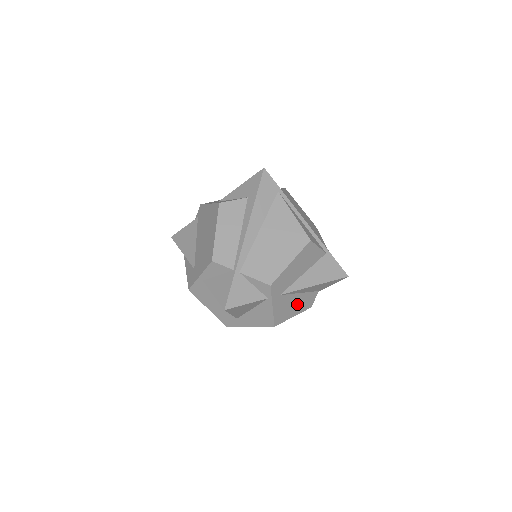
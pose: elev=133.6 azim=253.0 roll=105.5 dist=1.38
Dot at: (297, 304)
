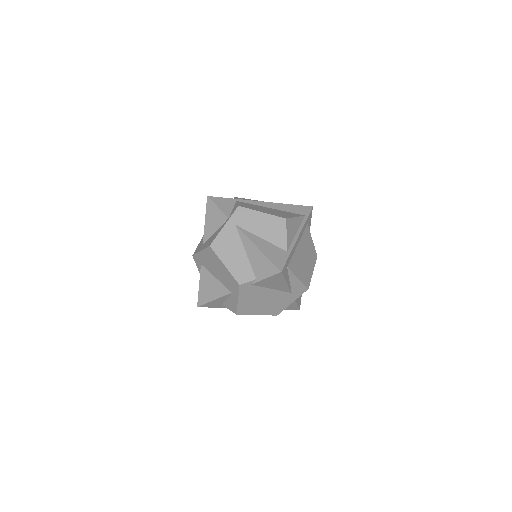
Dot at: (236, 258)
